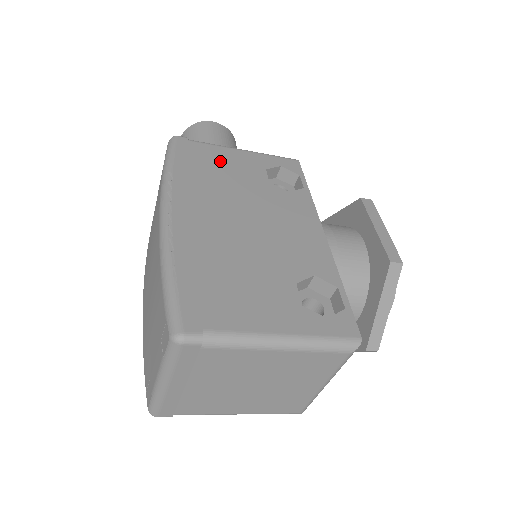
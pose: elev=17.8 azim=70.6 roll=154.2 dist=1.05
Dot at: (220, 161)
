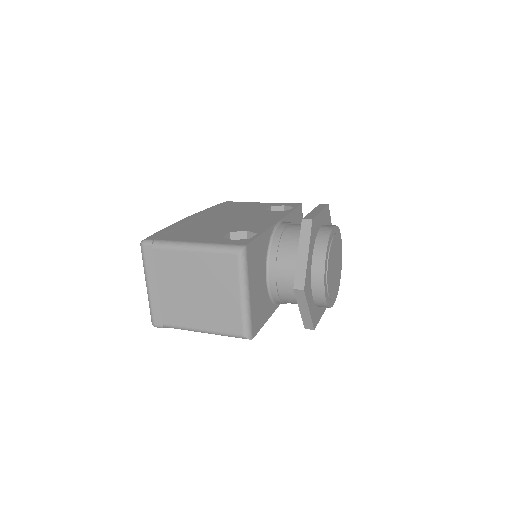
Dot at: (242, 206)
